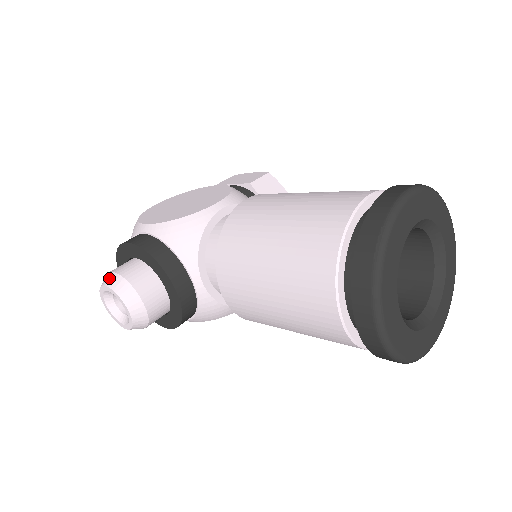
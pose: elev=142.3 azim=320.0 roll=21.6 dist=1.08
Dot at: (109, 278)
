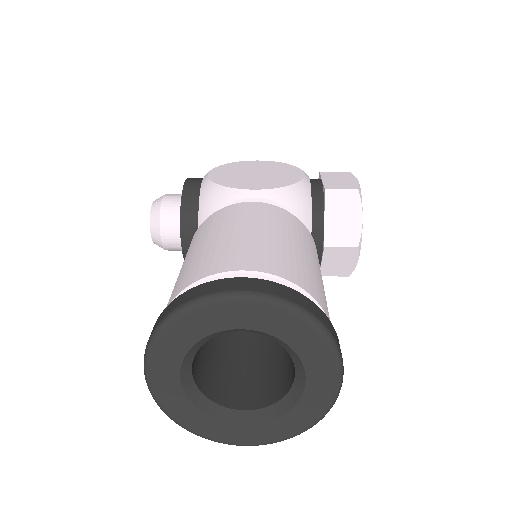
Dot at: (159, 198)
